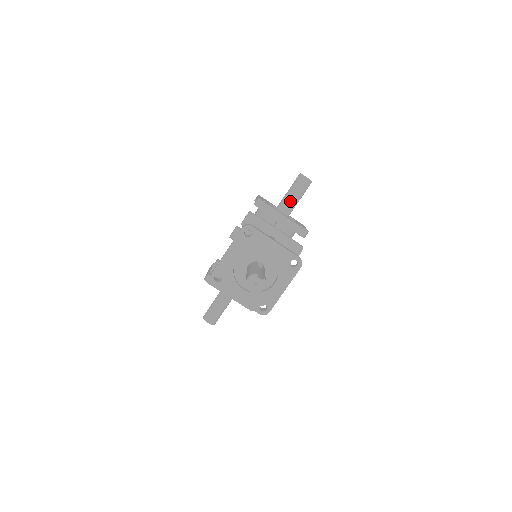
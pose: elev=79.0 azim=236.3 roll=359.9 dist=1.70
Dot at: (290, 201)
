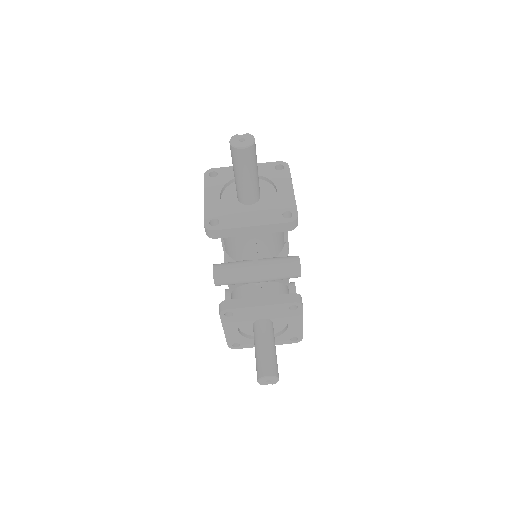
Dot at: occluded
